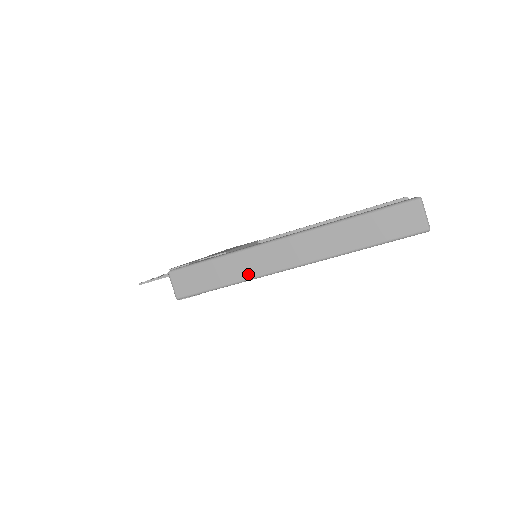
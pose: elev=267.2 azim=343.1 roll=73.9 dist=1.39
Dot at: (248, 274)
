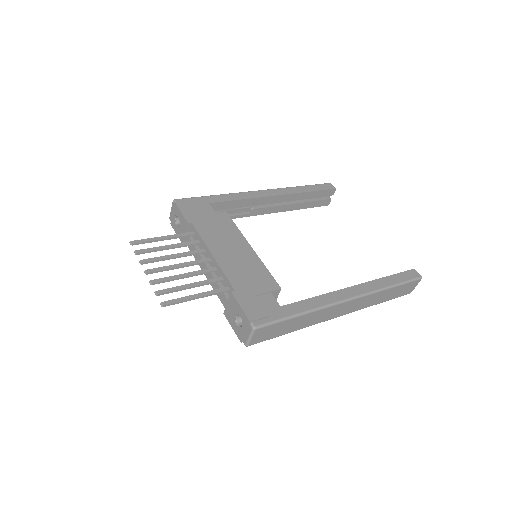
Dot at: (312, 323)
